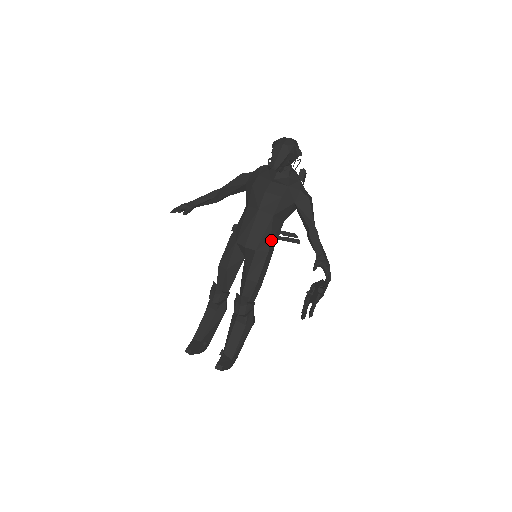
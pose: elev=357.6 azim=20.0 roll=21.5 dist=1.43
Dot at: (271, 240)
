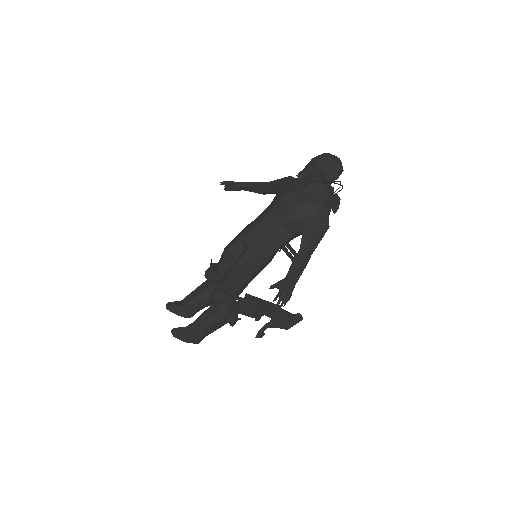
Dot at: (269, 246)
